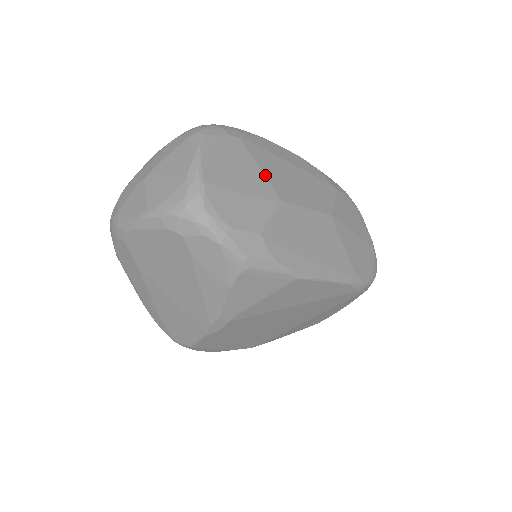
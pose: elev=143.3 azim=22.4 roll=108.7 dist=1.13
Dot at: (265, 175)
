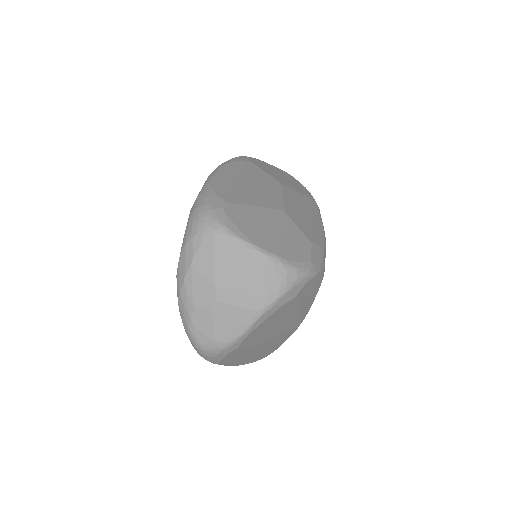
Dot at: (260, 206)
